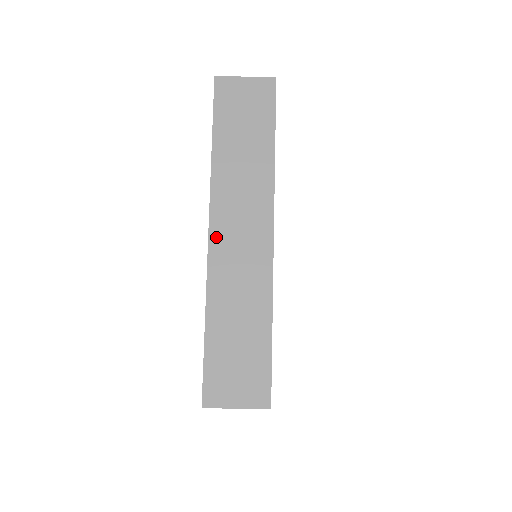
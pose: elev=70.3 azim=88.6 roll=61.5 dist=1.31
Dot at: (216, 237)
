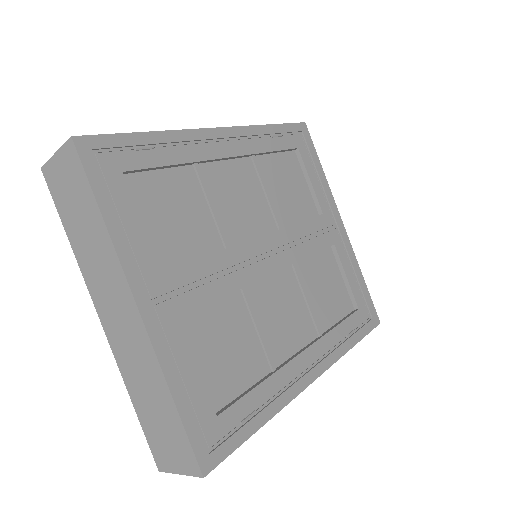
Dot at: occluded
